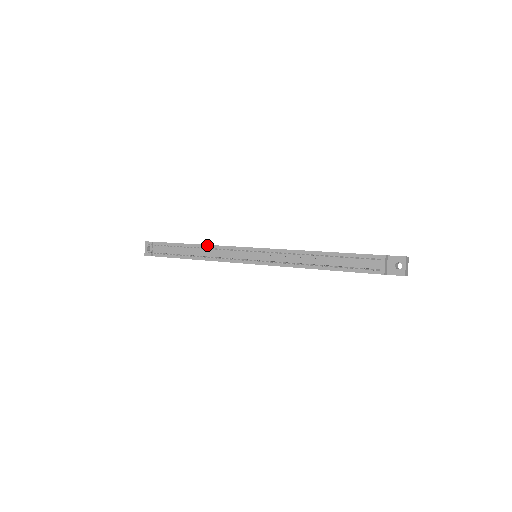
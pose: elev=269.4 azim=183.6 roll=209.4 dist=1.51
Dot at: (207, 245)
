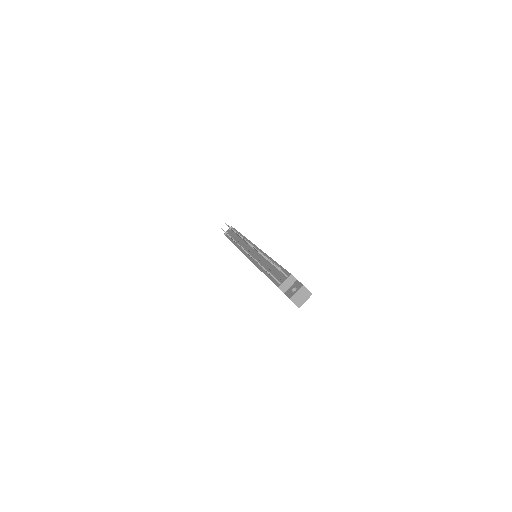
Dot at: (245, 237)
